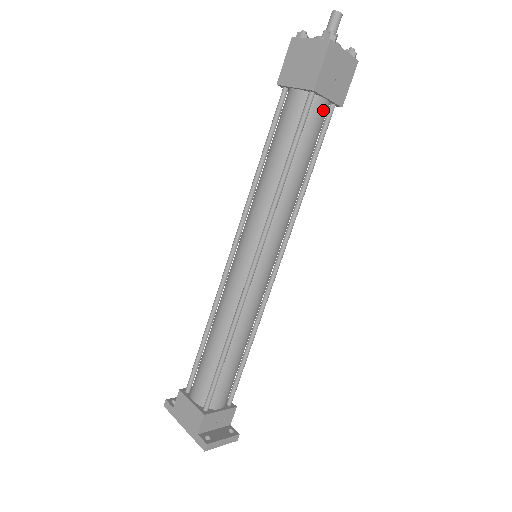
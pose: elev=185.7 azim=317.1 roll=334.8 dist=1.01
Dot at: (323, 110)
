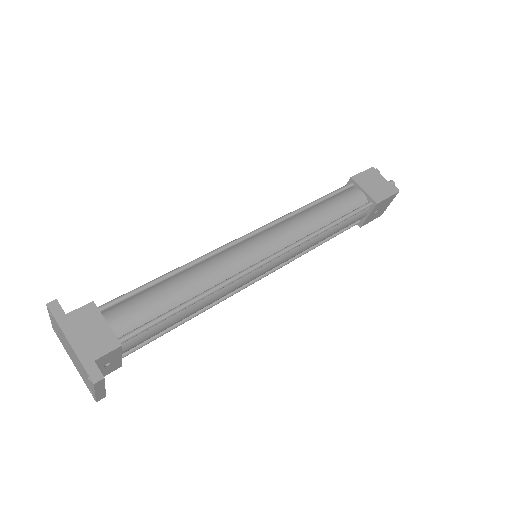
Dot at: (361, 218)
